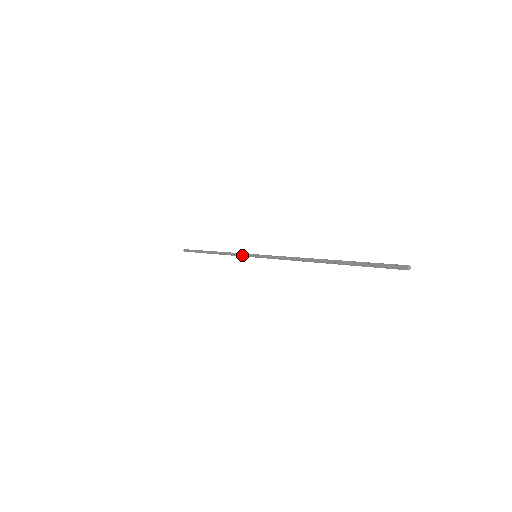
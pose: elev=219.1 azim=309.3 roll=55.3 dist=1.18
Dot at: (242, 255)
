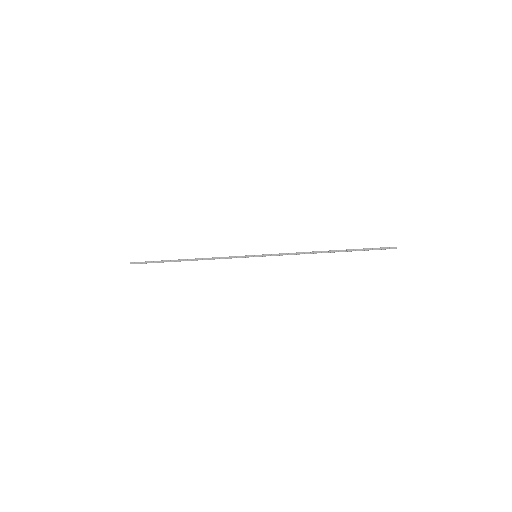
Dot at: (238, 257)
